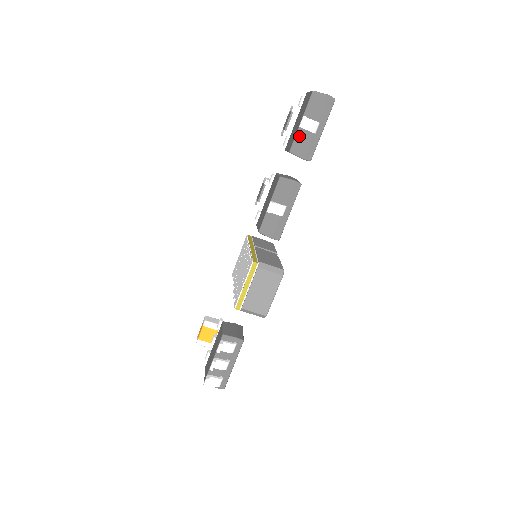
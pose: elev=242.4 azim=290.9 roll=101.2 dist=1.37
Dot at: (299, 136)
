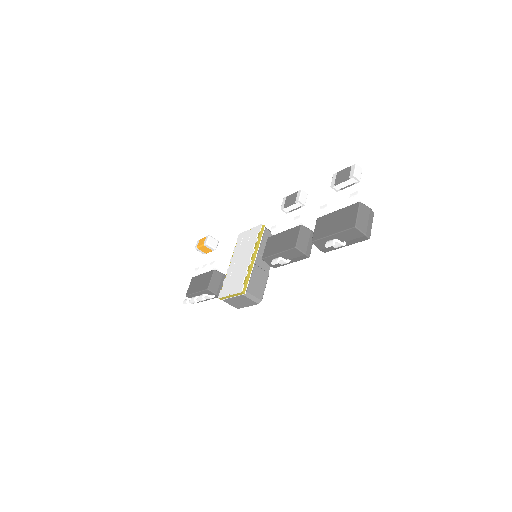
Dot at: (325, 240)
